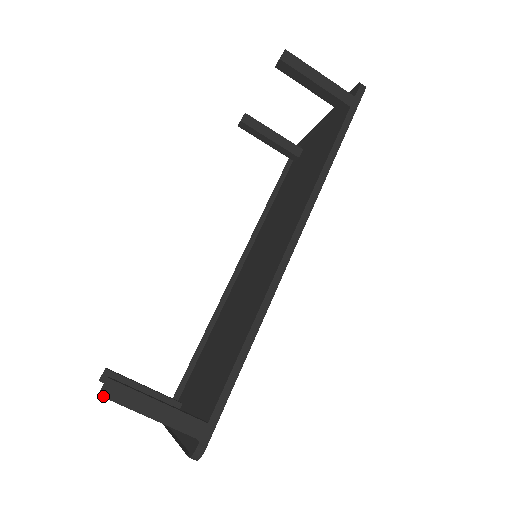
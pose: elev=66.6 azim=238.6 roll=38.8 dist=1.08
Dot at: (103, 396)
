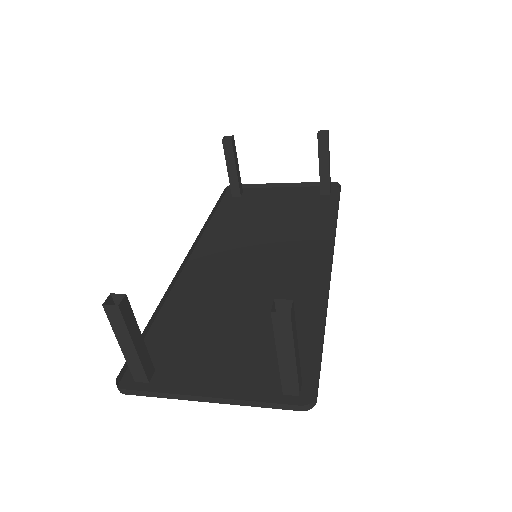
Dot at: (291, 316)
